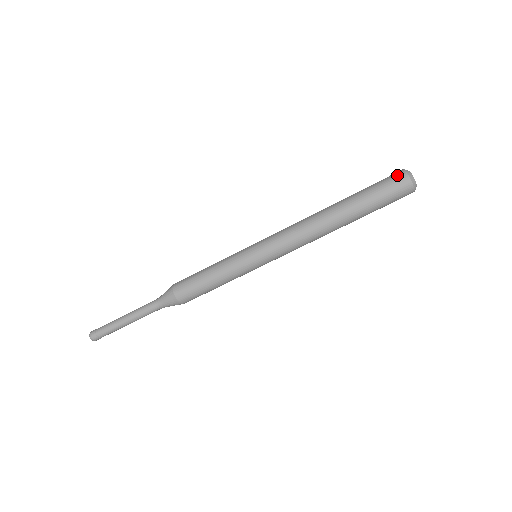
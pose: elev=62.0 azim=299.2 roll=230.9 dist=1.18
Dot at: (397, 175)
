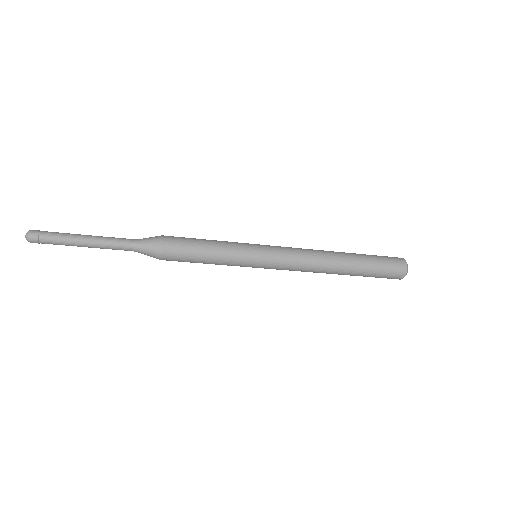
Dot at: (401, 267)
